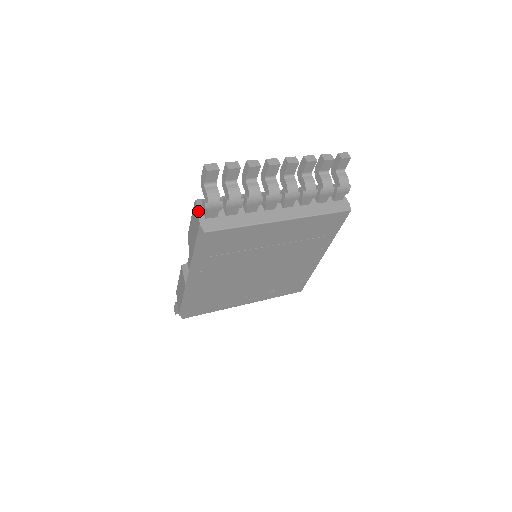
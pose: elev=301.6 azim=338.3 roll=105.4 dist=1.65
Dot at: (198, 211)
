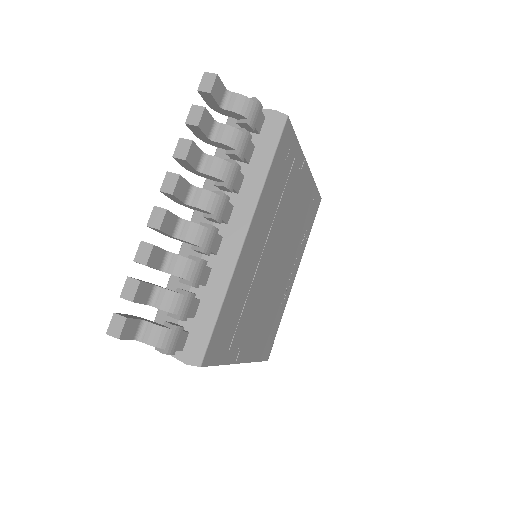
Dot at: occluded
